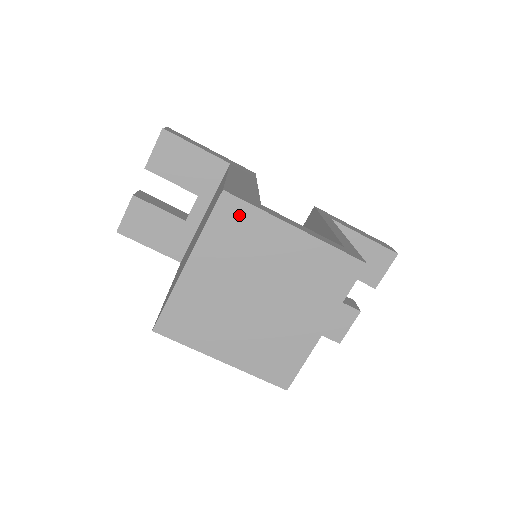
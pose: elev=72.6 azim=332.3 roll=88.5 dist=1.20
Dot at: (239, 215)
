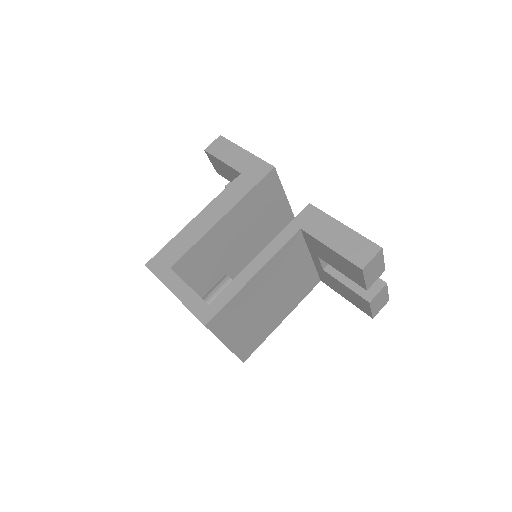
Dot at: occluded
